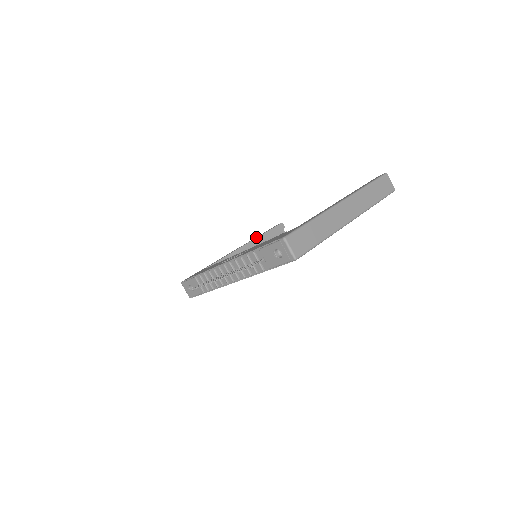
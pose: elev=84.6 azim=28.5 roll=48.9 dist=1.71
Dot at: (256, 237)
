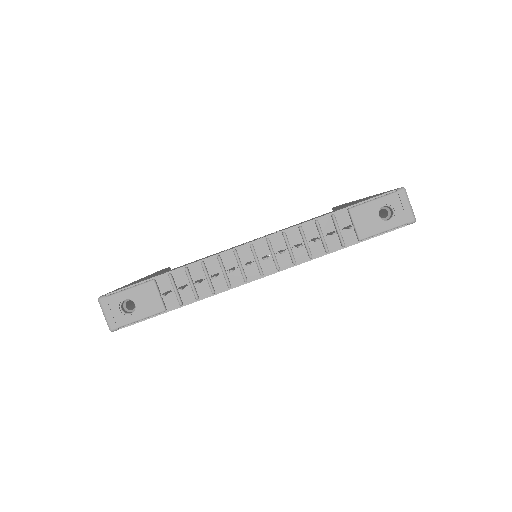
Dot at: occluded
